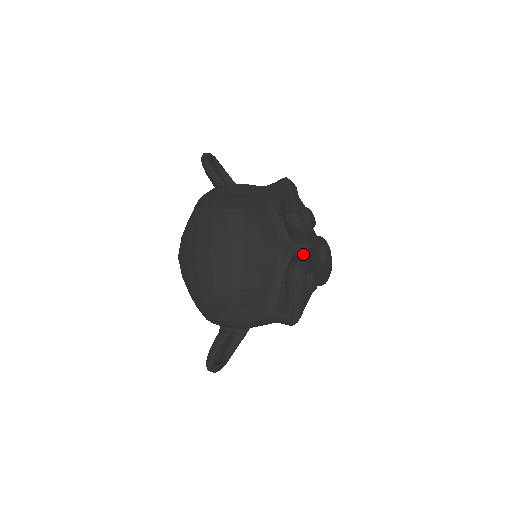
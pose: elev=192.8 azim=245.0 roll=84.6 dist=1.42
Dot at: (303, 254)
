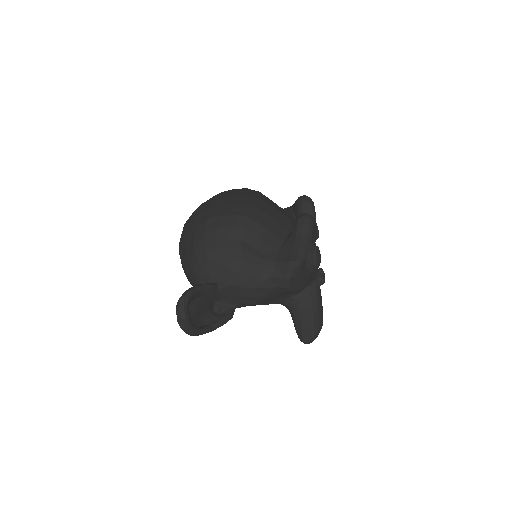
Dot at: occluded
